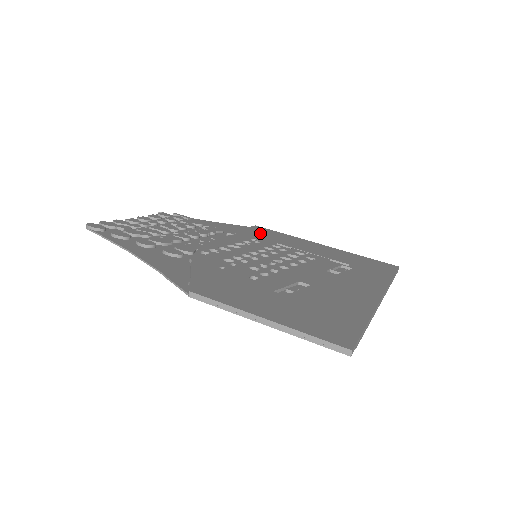
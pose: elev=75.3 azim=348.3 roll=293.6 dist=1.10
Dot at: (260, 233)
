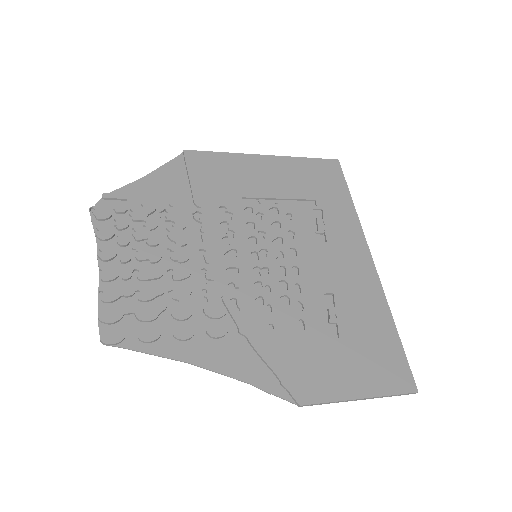
Dot at: (209, 178)
